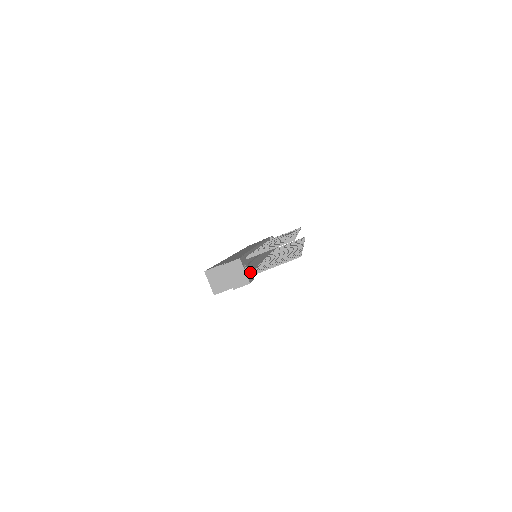
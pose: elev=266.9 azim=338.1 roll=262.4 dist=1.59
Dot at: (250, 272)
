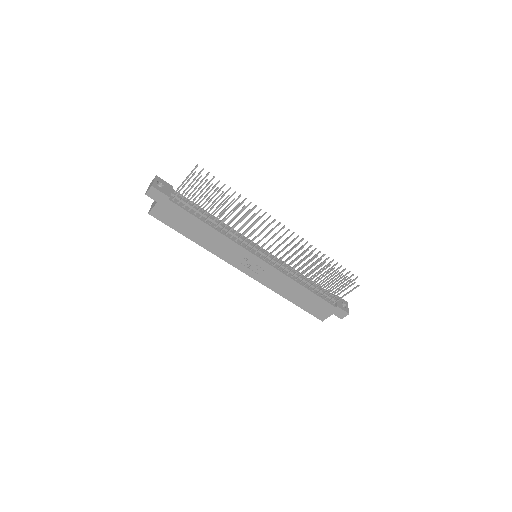
Dot at: (169, 193)
